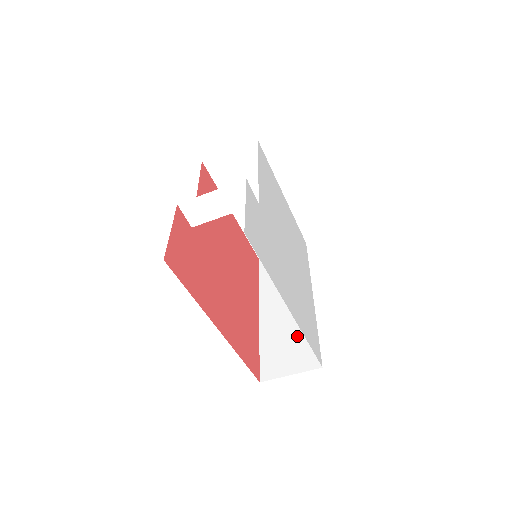
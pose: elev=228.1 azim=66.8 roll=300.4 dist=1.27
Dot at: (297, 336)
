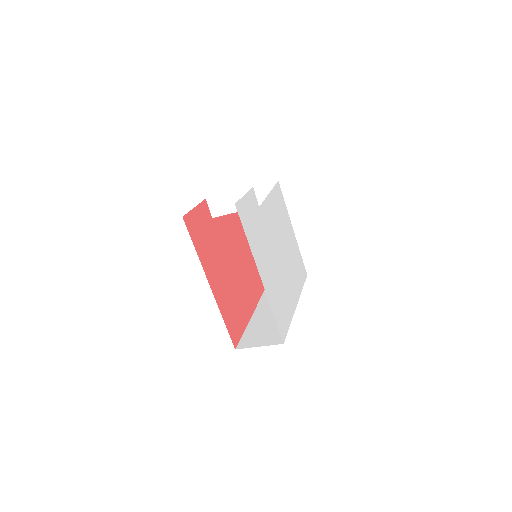
Dot at: (274, 326)
